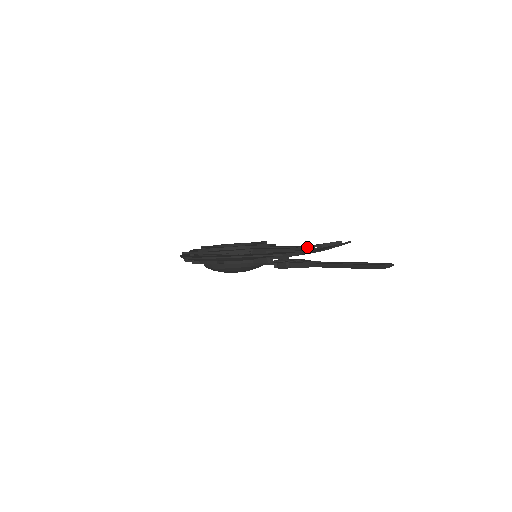
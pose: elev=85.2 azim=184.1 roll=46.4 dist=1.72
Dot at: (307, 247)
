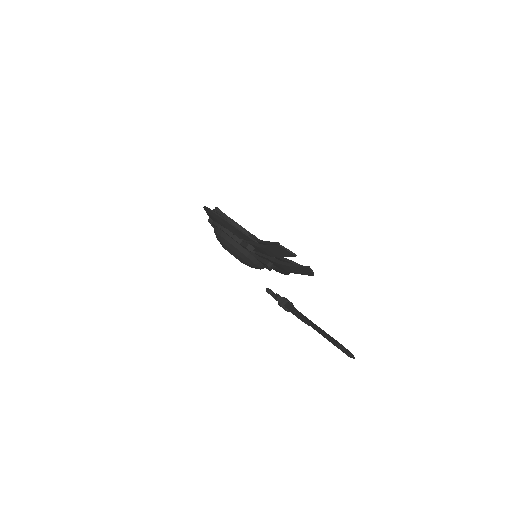
Dot at: (273, 242)
